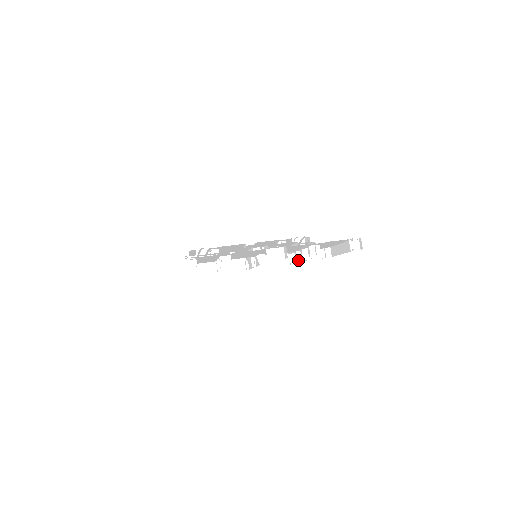
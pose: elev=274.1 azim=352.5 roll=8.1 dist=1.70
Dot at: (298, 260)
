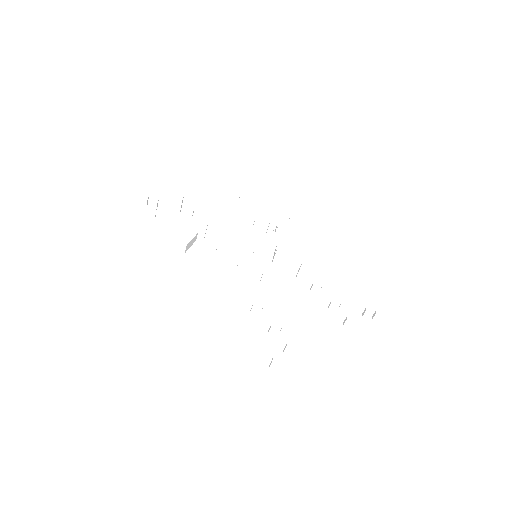
Dot at: (300, 280)
